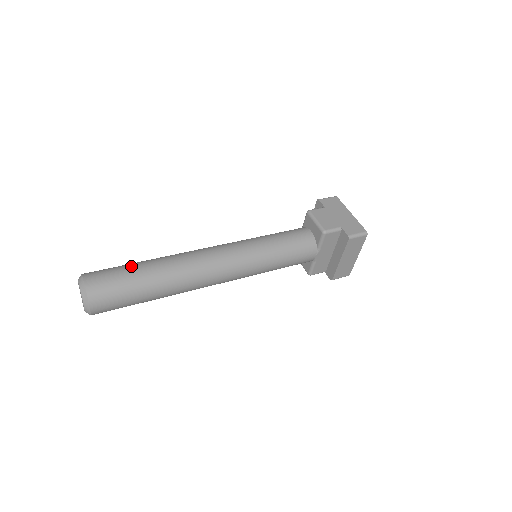
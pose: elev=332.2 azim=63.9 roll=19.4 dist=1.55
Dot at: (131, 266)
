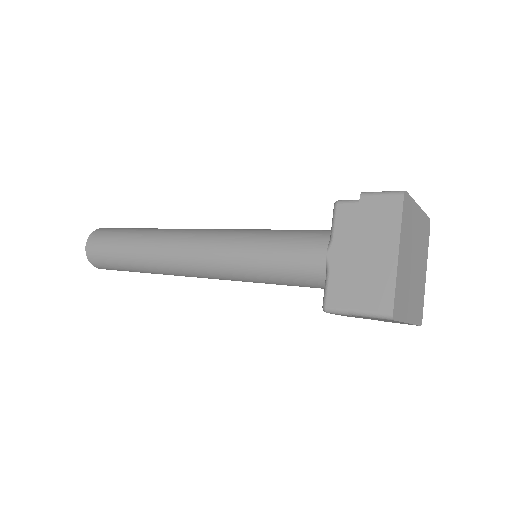
Dot at: occluded
